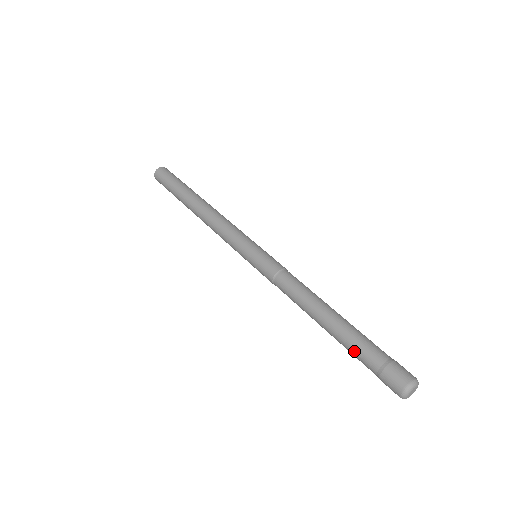
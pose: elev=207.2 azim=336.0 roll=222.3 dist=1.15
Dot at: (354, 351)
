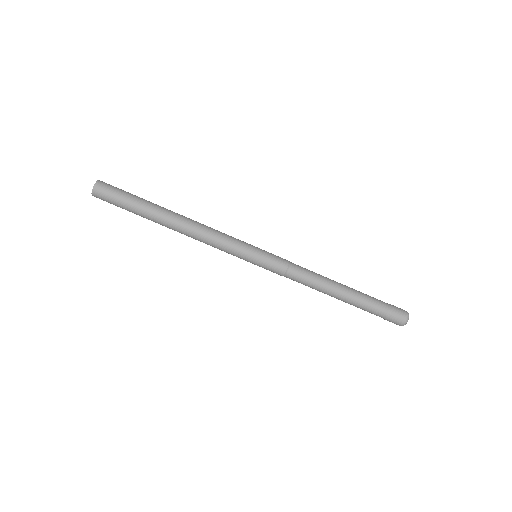
Dot at: (370, 301)
